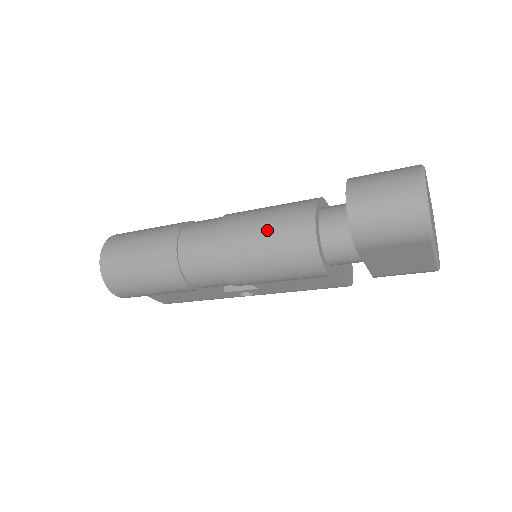
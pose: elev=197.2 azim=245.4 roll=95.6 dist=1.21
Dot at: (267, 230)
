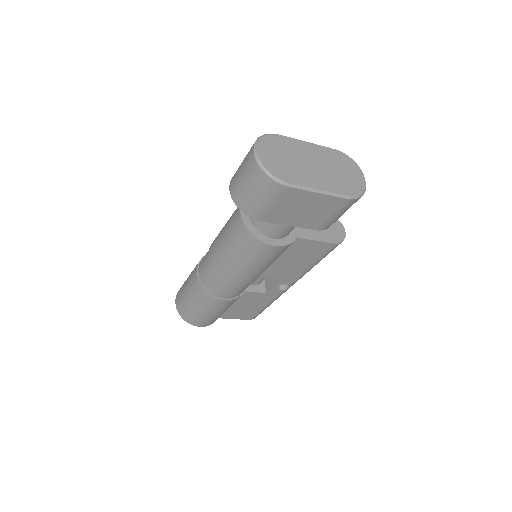
Dot at: (225, 237)
